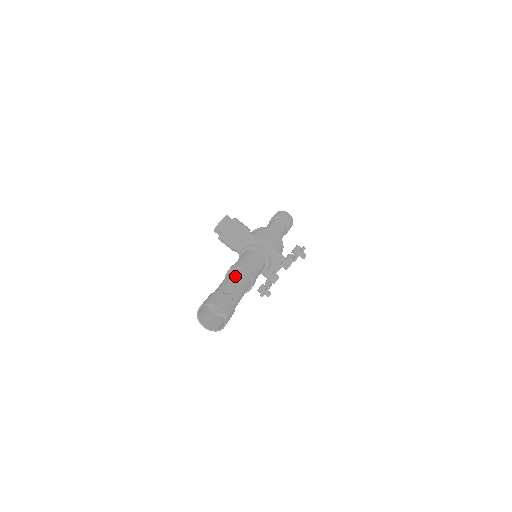
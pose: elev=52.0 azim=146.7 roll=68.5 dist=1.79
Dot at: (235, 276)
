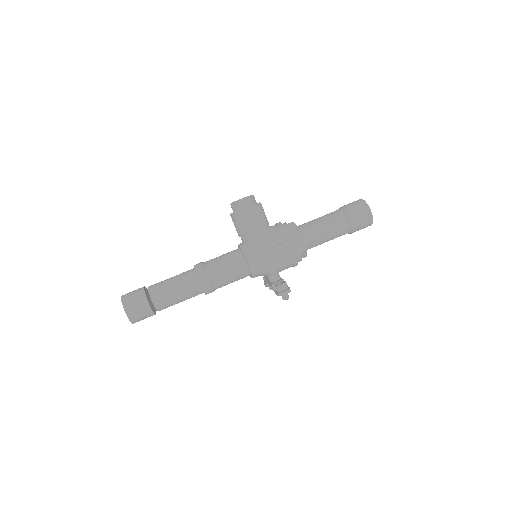
Dot at: (182, 281)
